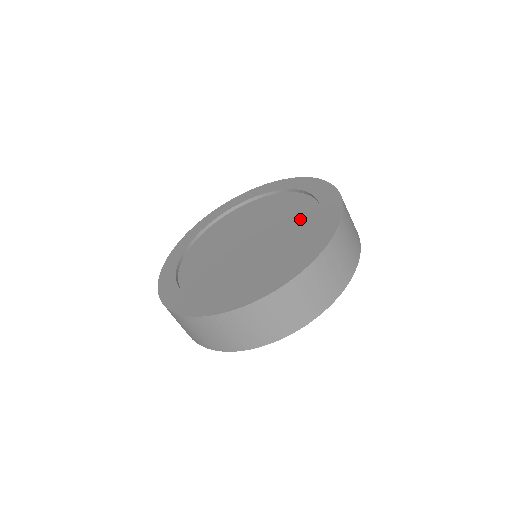
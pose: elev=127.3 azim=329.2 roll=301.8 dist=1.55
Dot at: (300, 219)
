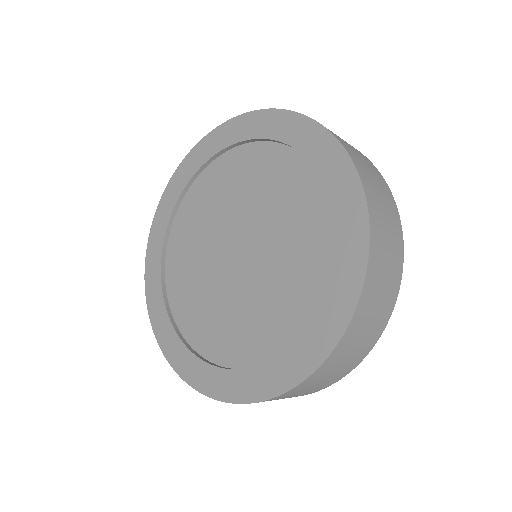
Dot at: (306, 236)
